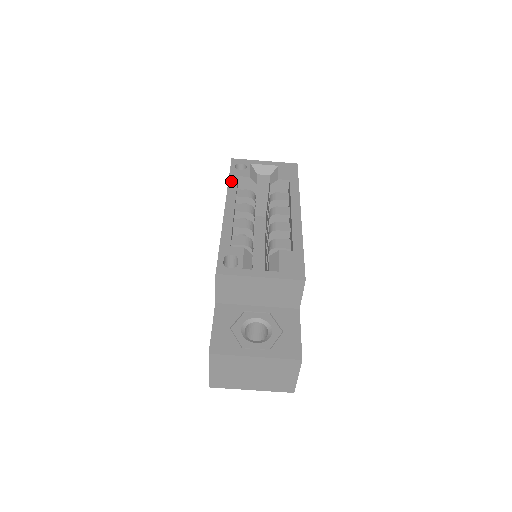
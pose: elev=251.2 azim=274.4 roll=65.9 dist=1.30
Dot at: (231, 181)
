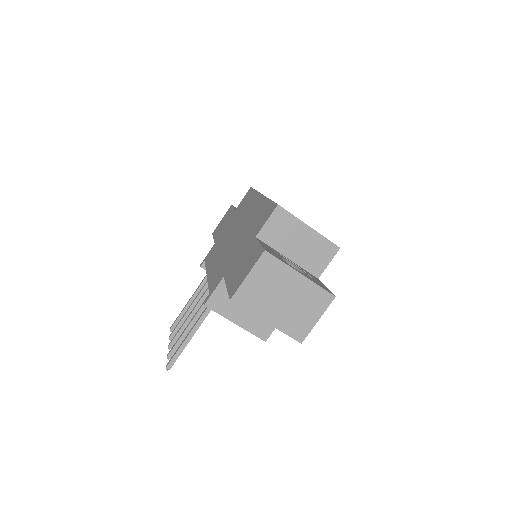
Dot at: occluded
